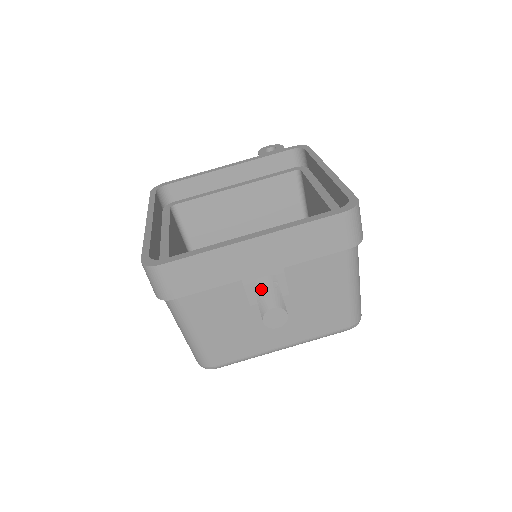
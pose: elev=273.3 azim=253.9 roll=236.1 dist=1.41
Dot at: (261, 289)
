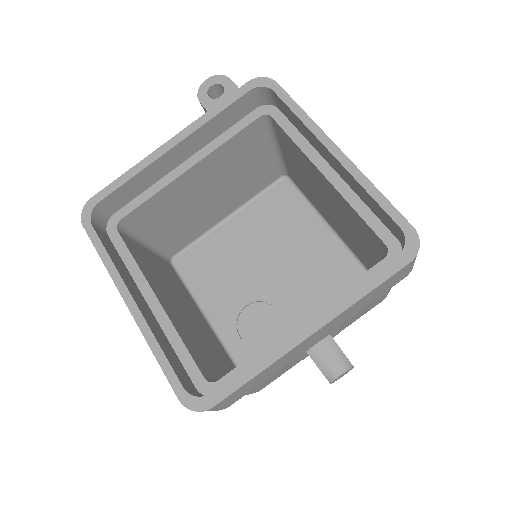
Dot at: (321, 358)
